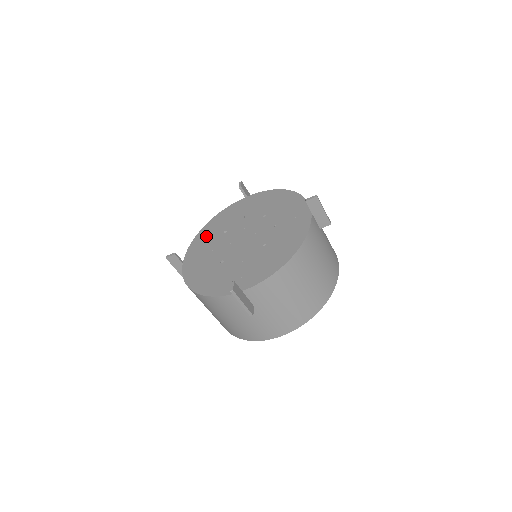
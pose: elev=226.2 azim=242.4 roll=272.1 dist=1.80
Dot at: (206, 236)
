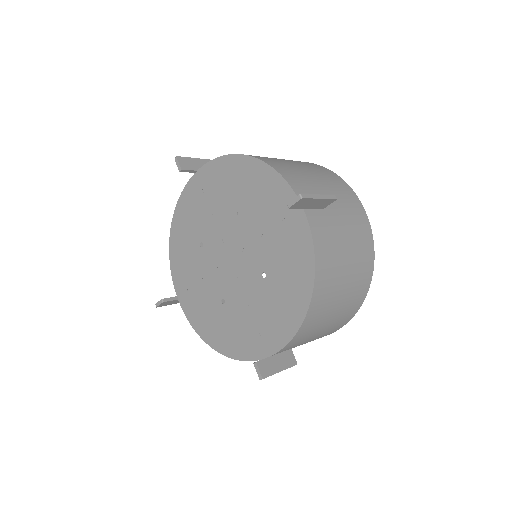
Dot at: (181, 252)
